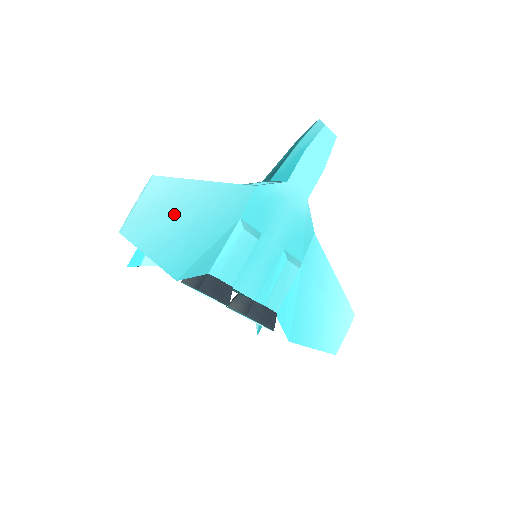
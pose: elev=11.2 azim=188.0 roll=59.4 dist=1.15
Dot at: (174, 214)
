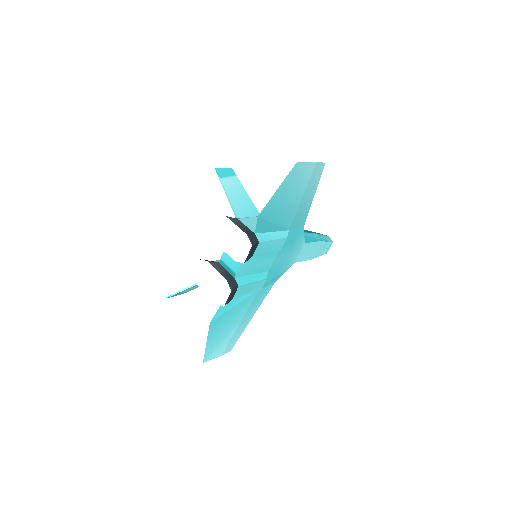
Dot at: (301, 189)
